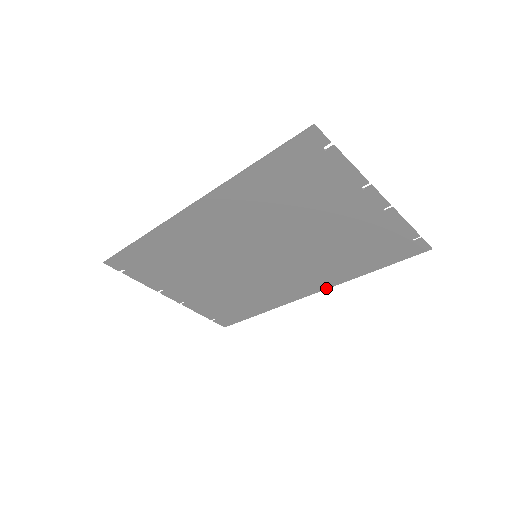
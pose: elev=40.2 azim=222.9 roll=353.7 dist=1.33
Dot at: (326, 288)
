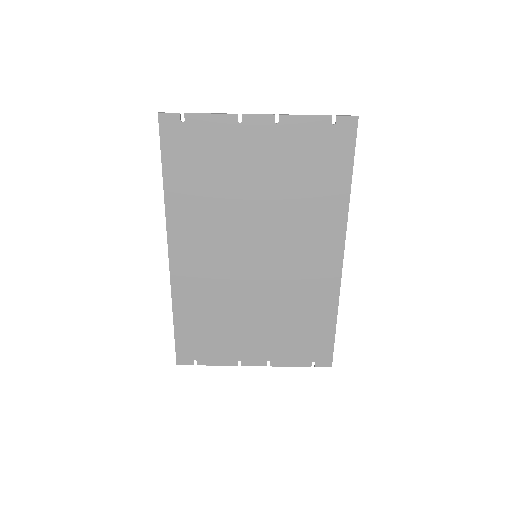
Dot at: (344, 238)
